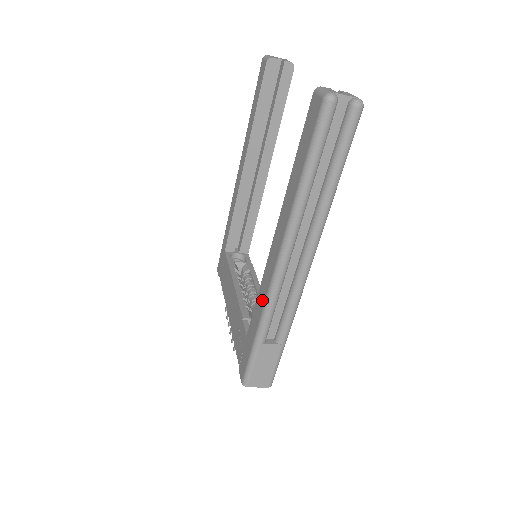
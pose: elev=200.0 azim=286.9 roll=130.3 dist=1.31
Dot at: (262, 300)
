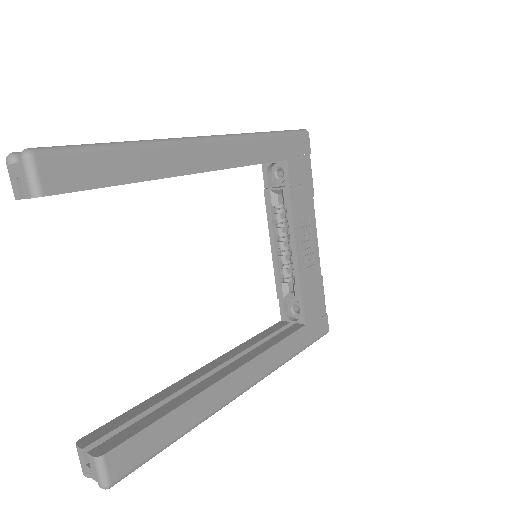
Dot at: occluded
